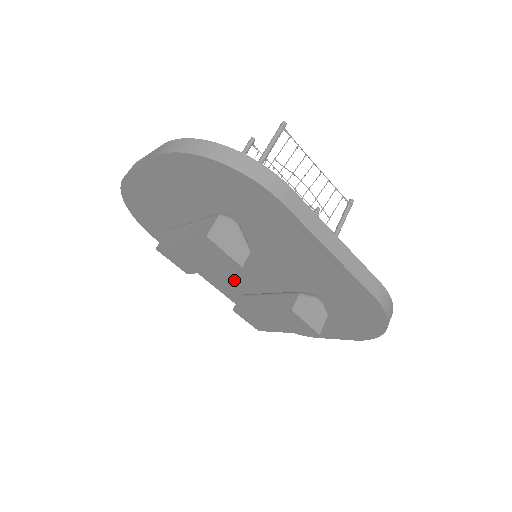
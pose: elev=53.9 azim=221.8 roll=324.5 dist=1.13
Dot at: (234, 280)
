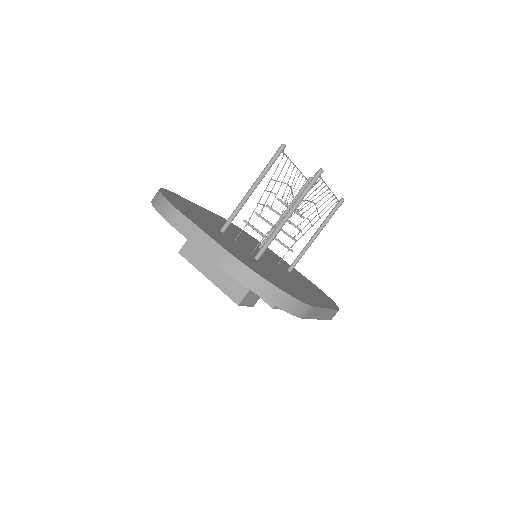
Dot at: occluded
